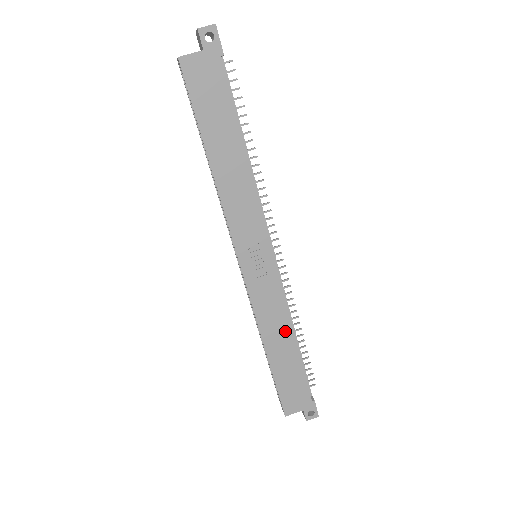
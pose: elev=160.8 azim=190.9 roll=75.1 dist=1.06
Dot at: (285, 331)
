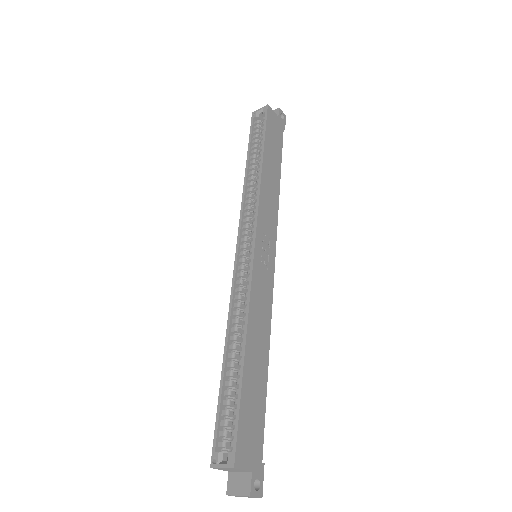
Dot at: (264, 339)
